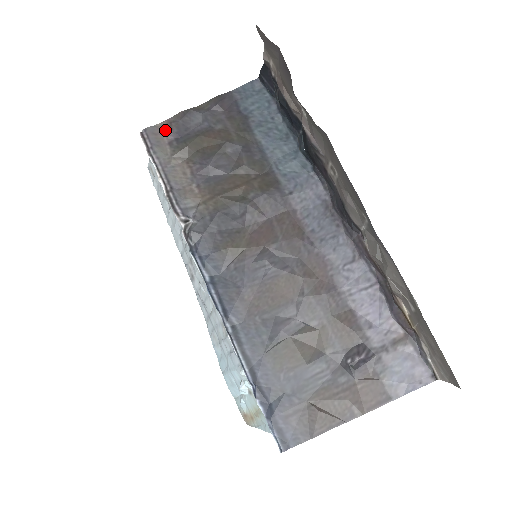
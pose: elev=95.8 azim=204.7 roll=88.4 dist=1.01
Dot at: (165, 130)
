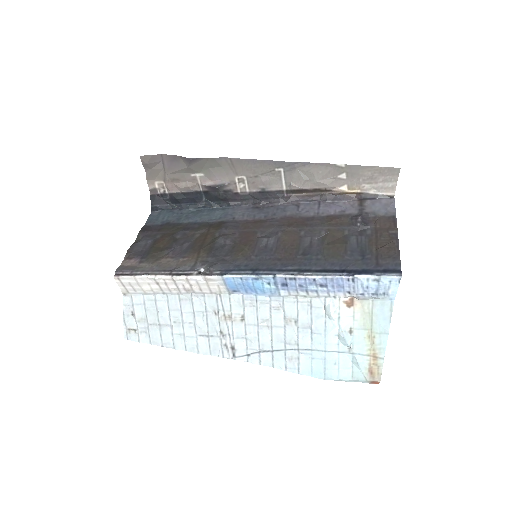
Dot at: (129, 262)
